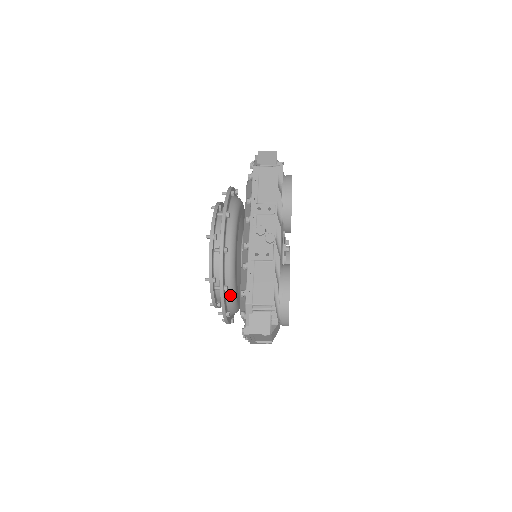
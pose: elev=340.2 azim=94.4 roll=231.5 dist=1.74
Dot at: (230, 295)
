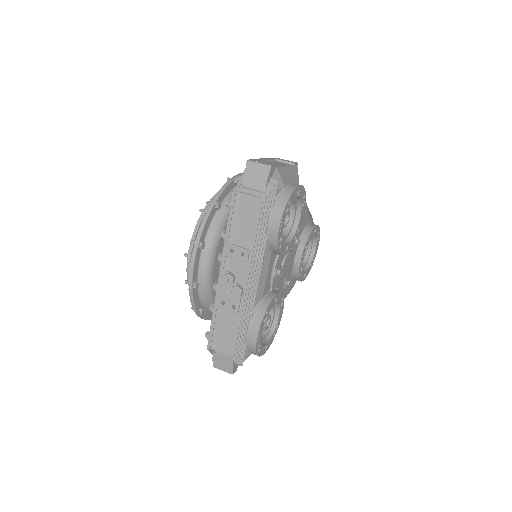
Dot at: occluded
